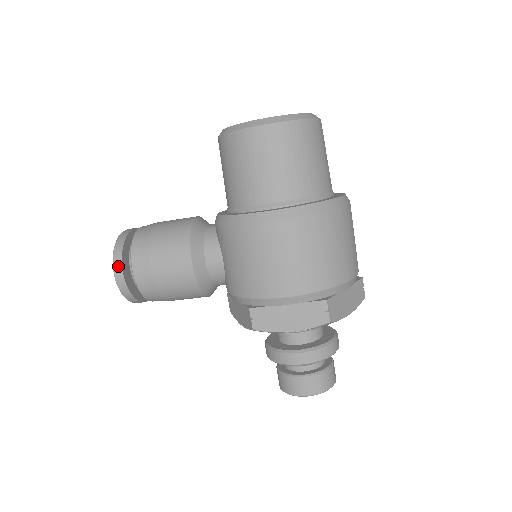
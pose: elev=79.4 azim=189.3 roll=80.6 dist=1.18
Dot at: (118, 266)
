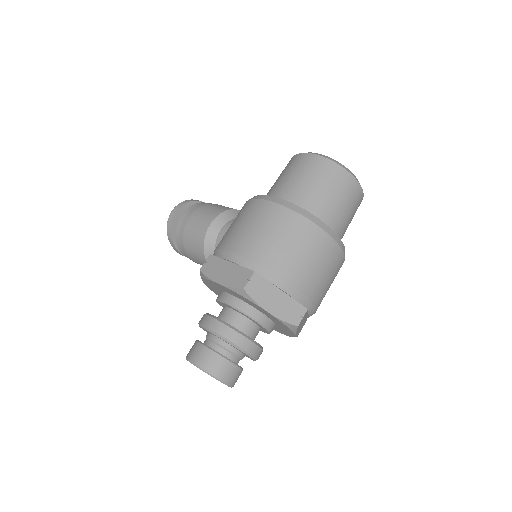
Dot at: (179, 206)
